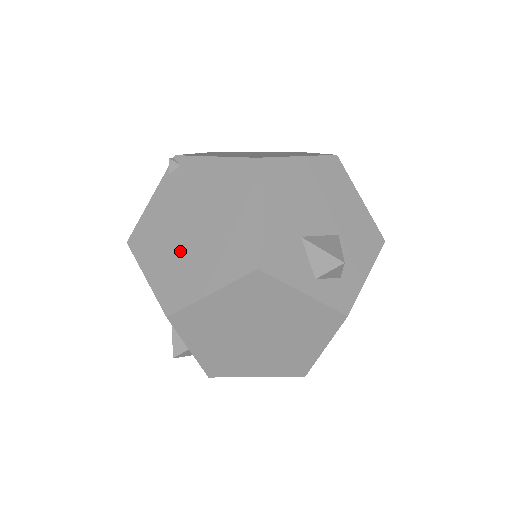
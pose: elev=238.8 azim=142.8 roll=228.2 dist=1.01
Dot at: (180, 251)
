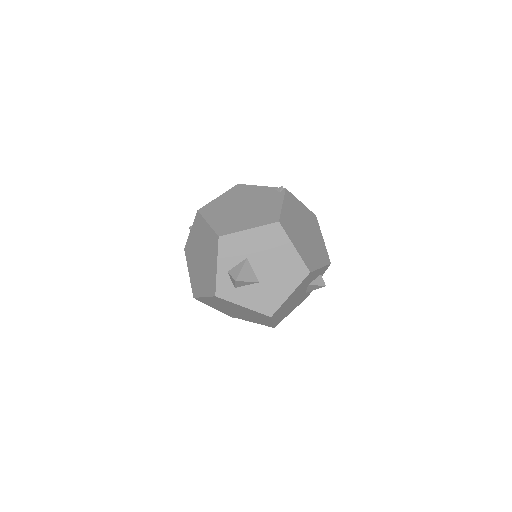
Dot at: (231, 206)
